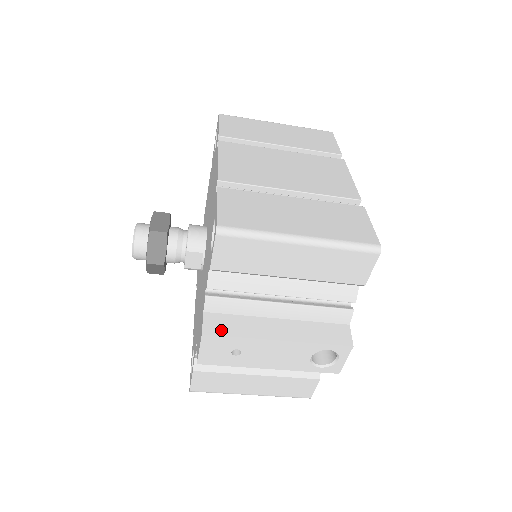
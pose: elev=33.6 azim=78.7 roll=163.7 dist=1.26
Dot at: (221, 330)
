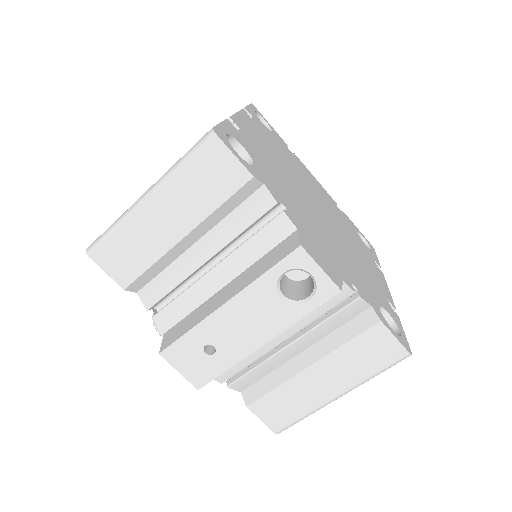
Dot at: (174, 337)
